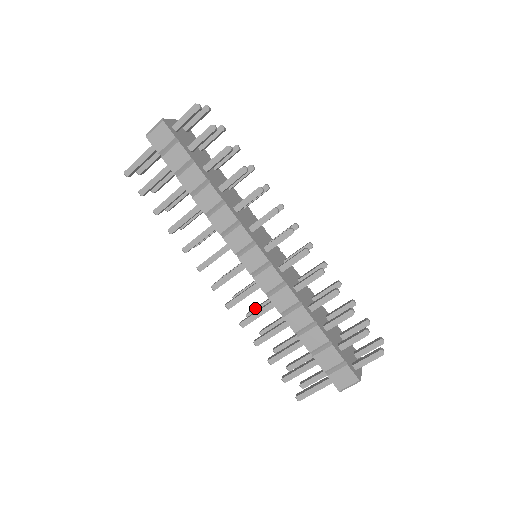
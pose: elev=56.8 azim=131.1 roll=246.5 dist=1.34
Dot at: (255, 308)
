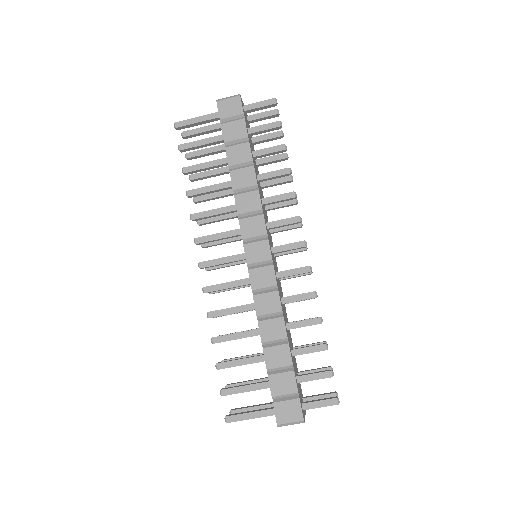
Dot at: occluded
